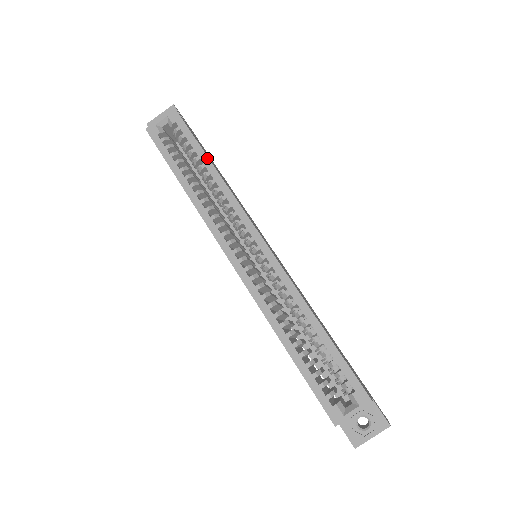
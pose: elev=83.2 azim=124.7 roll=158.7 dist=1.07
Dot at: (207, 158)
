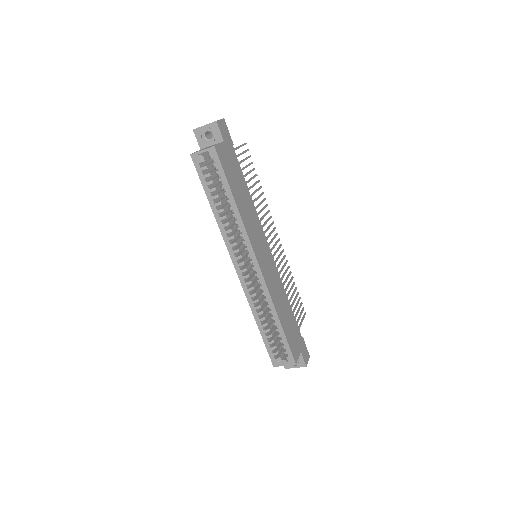
Dot at: (232, 197)
